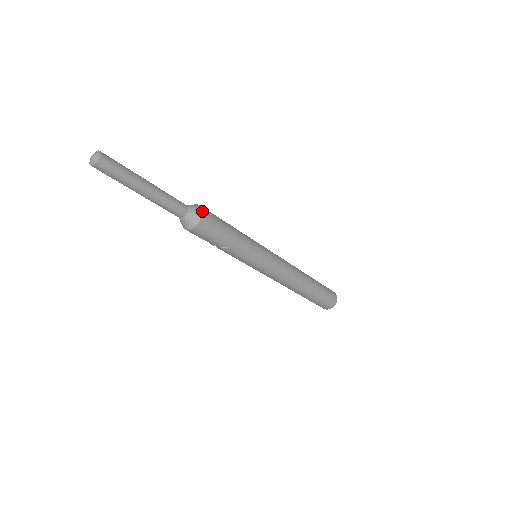
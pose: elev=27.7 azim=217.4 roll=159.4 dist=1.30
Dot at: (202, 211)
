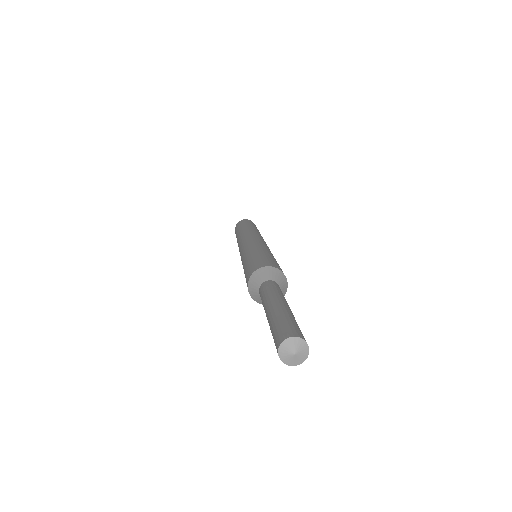
Dot at: occluded
